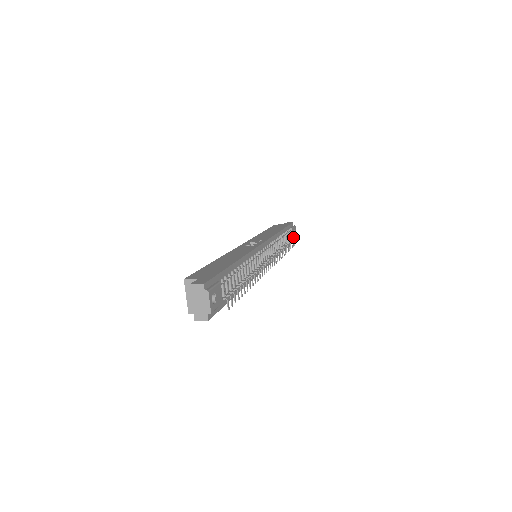
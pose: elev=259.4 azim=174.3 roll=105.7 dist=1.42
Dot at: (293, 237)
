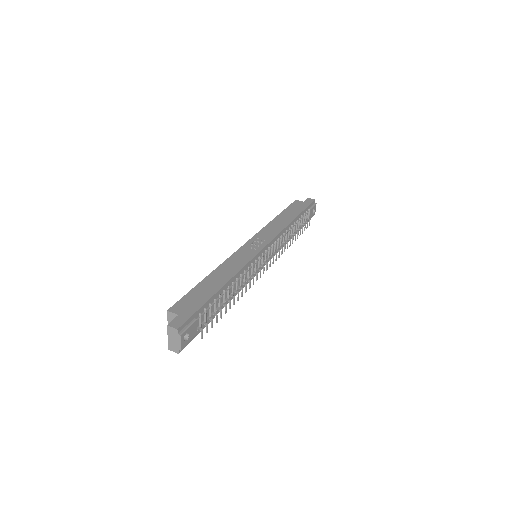
Dot at: (310, 217)
